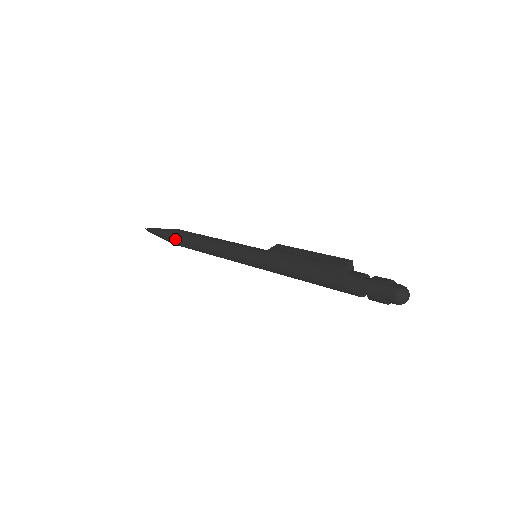
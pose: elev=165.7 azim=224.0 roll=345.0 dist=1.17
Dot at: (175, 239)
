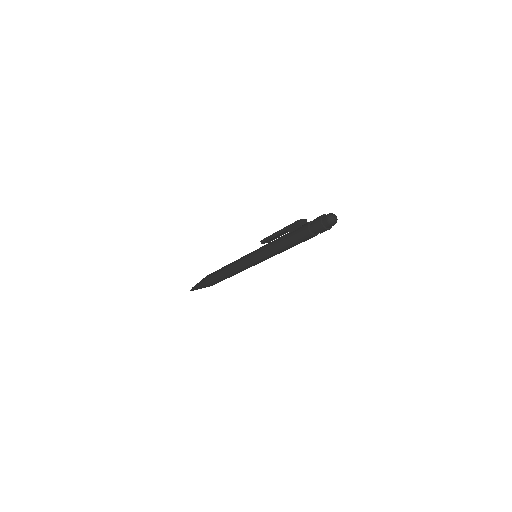
Dot at: (208, 278)
